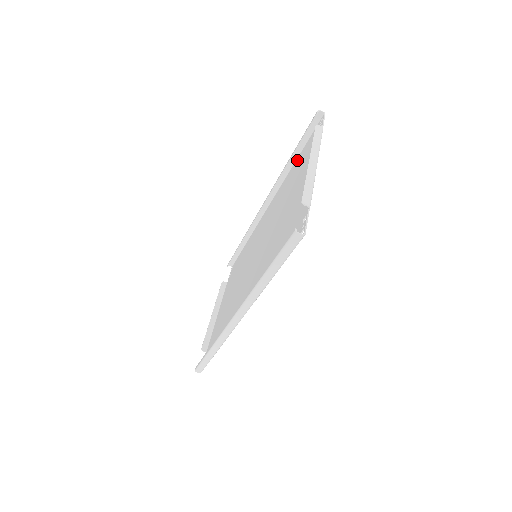
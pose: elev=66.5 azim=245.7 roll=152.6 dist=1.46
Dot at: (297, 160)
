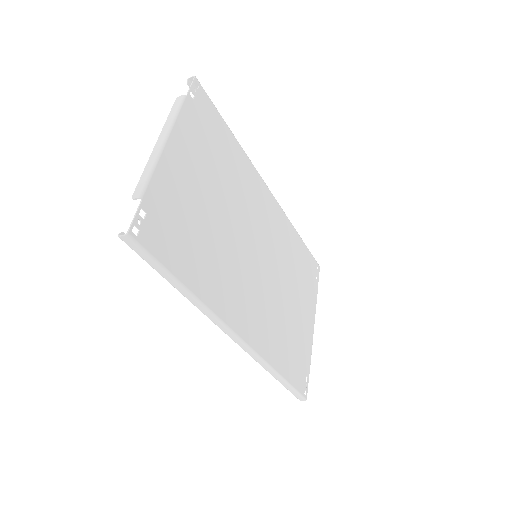
Dot at: (228, 136)
